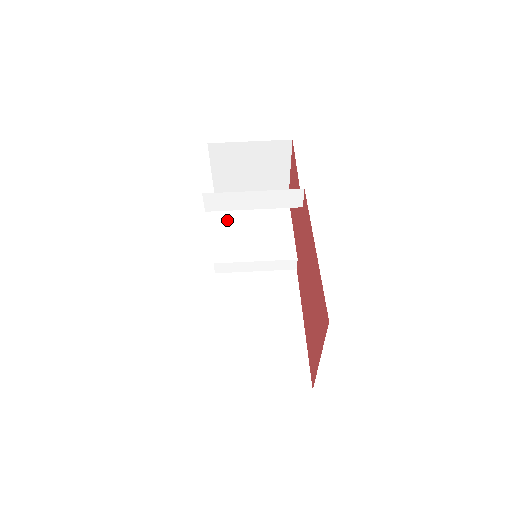
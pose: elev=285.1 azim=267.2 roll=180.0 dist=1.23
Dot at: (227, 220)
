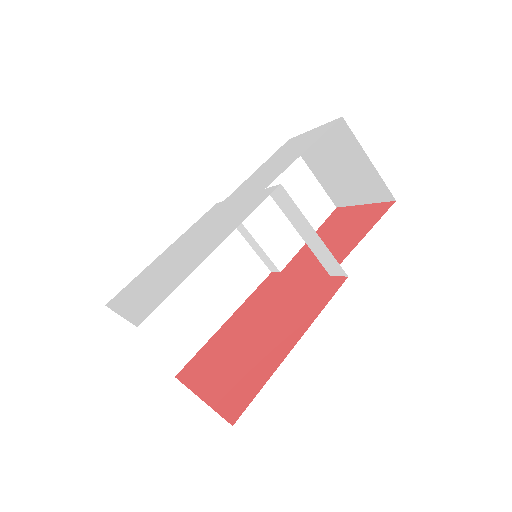
Dot at: occluded
